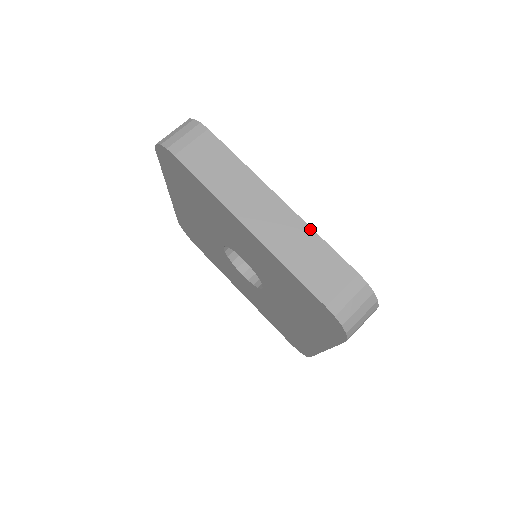
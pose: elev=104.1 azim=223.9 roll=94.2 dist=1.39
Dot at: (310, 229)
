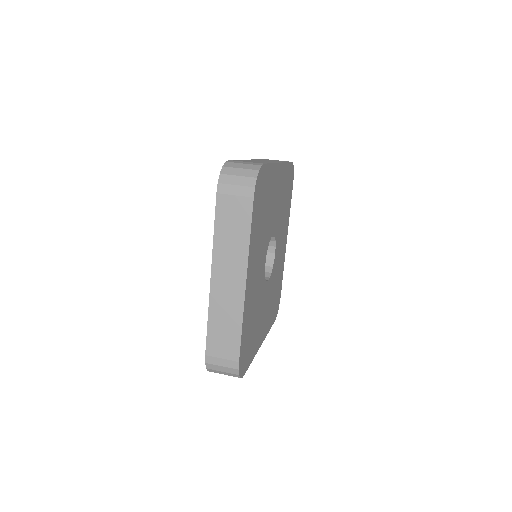
Dot at: (242, 316)
